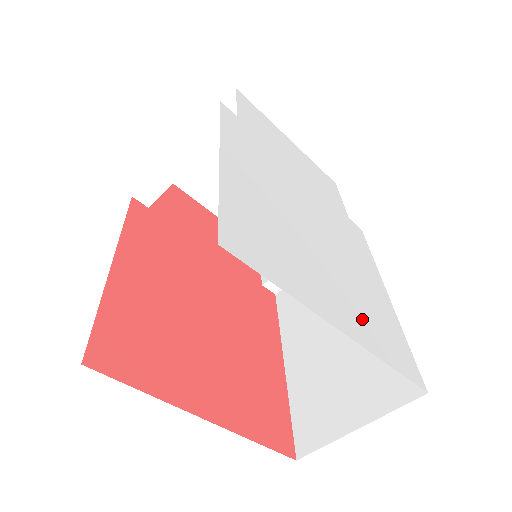
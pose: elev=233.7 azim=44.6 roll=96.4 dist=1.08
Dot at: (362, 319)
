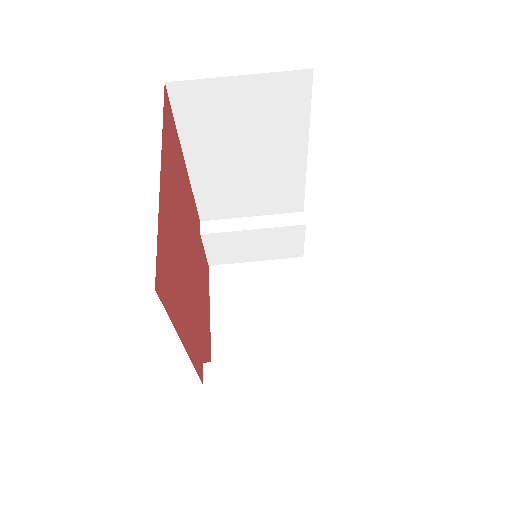
Dot at: occluded
